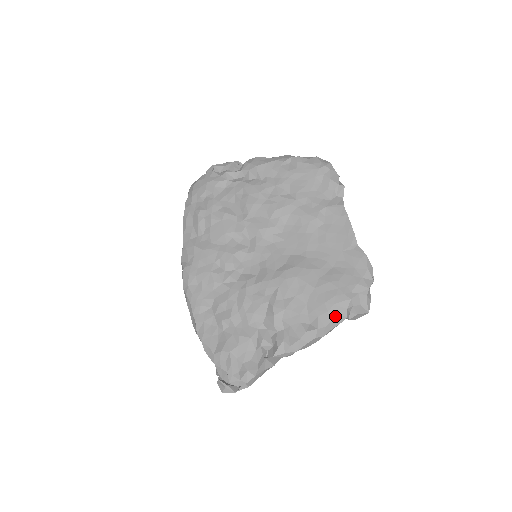
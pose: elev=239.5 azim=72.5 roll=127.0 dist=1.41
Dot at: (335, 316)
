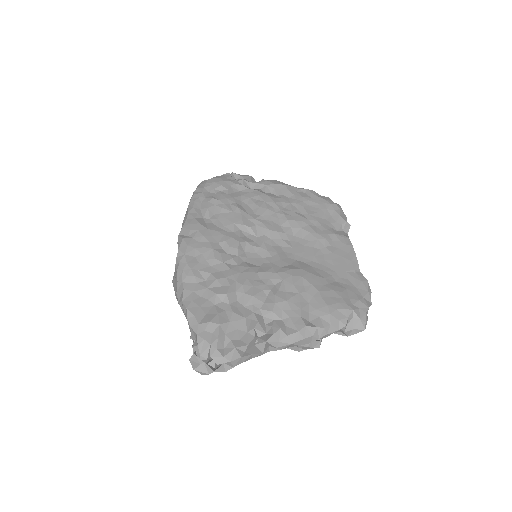
Dot at: (336, 320)
